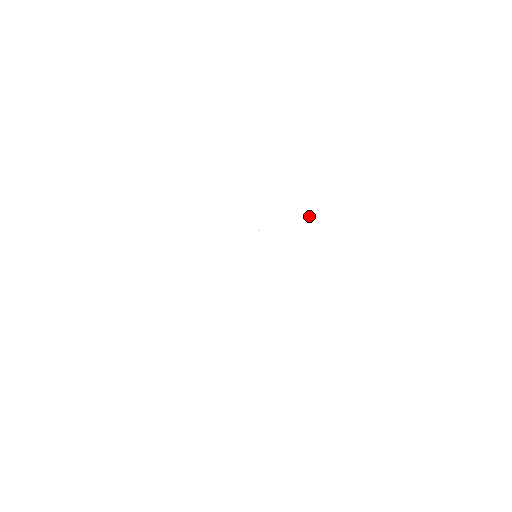
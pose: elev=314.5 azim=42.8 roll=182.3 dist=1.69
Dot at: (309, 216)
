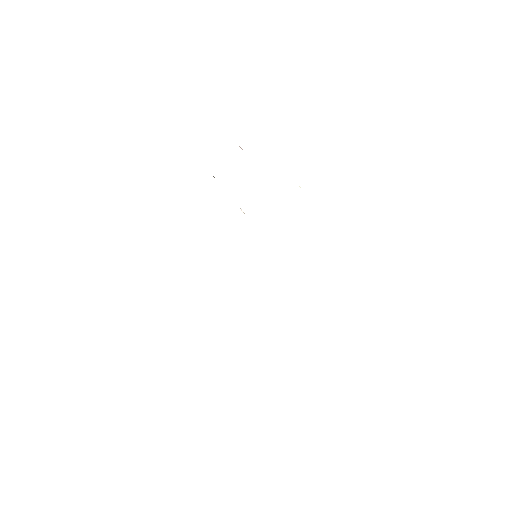
Dot at: occluded
